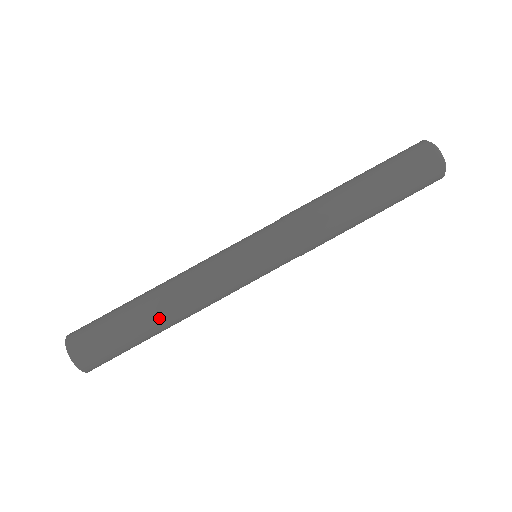
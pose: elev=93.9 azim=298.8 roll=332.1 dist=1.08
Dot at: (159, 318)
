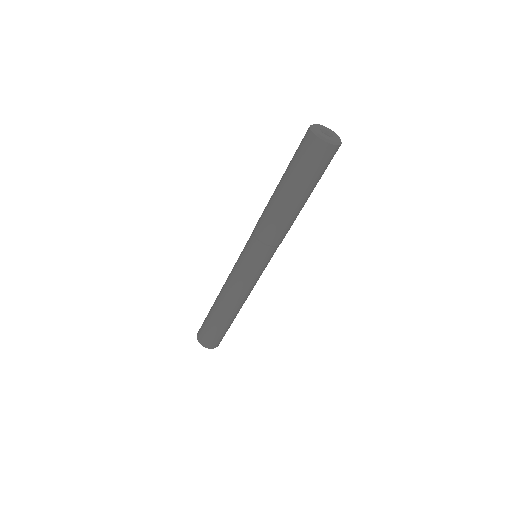
Dot at: (220, 310)
